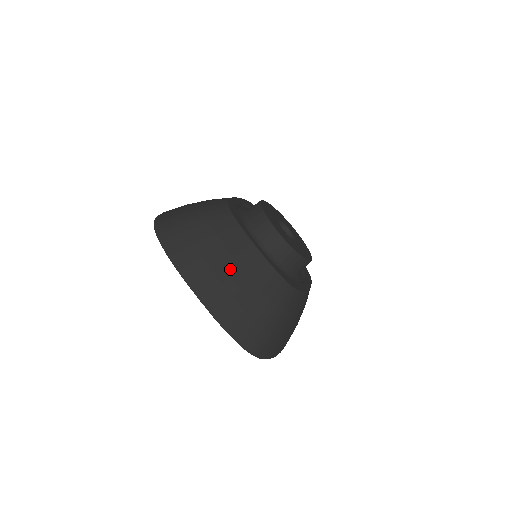
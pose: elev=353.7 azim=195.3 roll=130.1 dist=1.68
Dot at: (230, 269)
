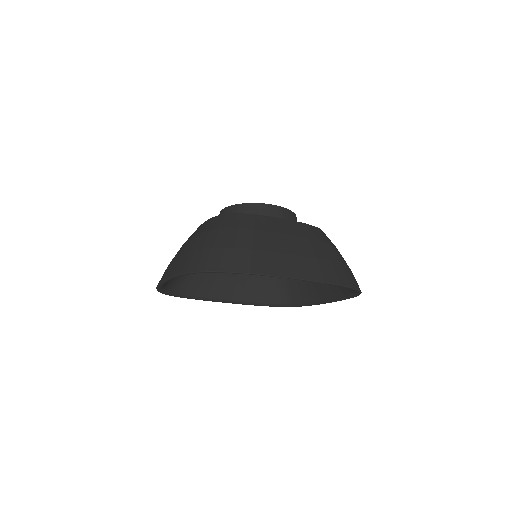
Dot at: (292, 243)
